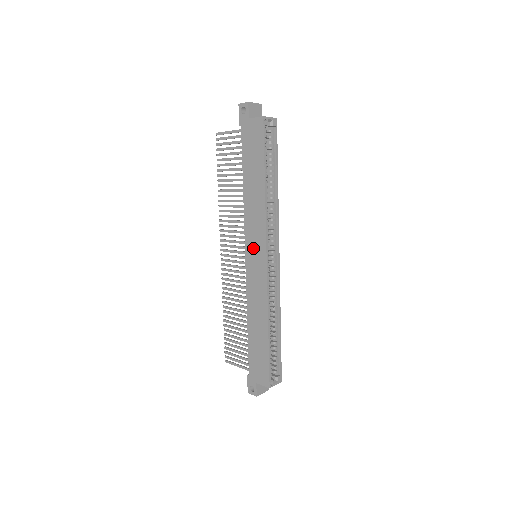
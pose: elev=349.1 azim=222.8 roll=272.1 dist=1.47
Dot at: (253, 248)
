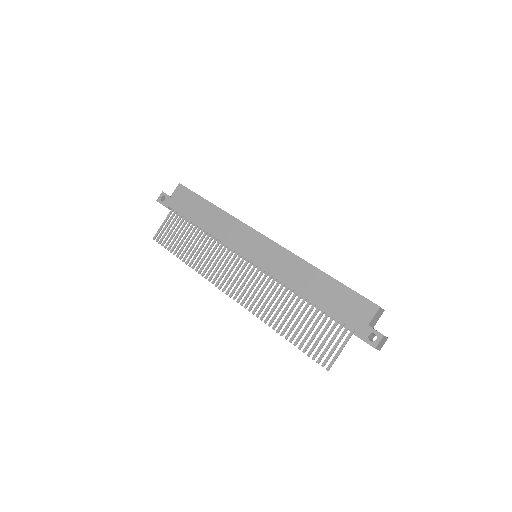
Dot at: (248, 246)
